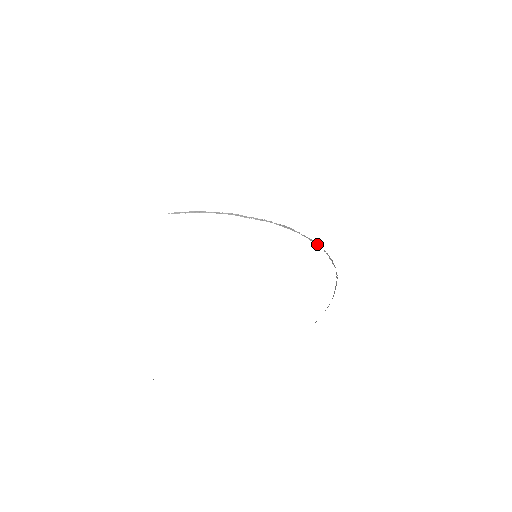
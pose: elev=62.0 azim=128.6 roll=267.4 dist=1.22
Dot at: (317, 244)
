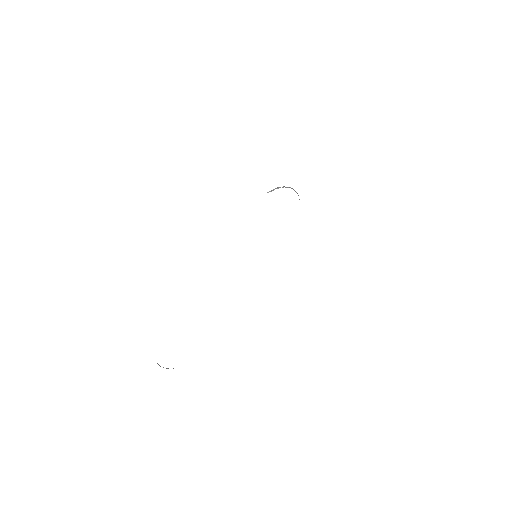
Dot at: occluded
